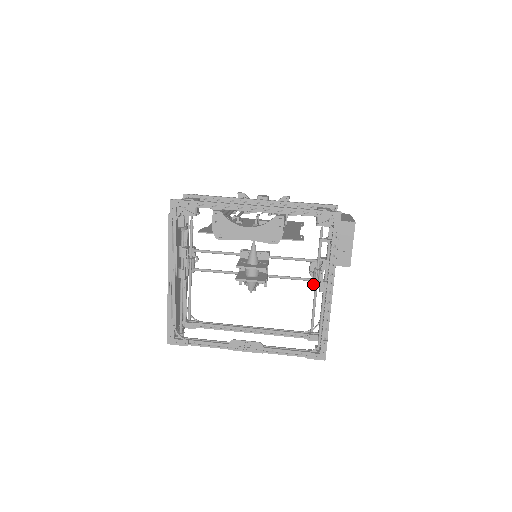
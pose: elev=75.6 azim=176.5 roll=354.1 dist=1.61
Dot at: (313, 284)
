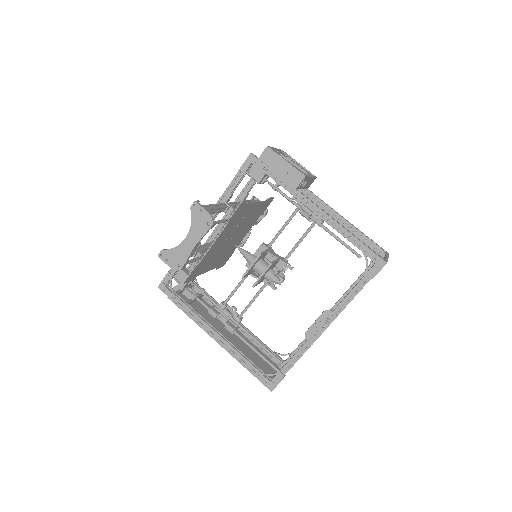
Dot at: (317, 224)
